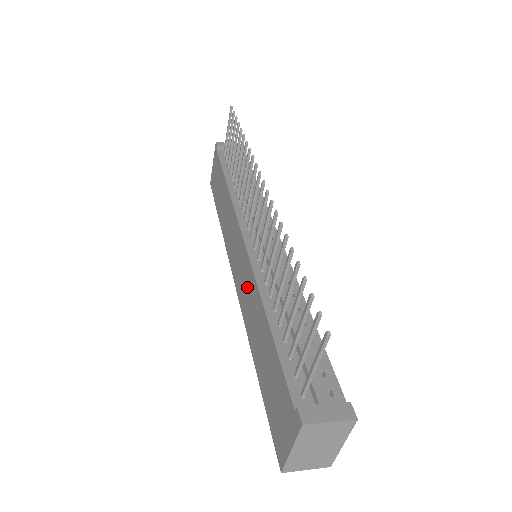
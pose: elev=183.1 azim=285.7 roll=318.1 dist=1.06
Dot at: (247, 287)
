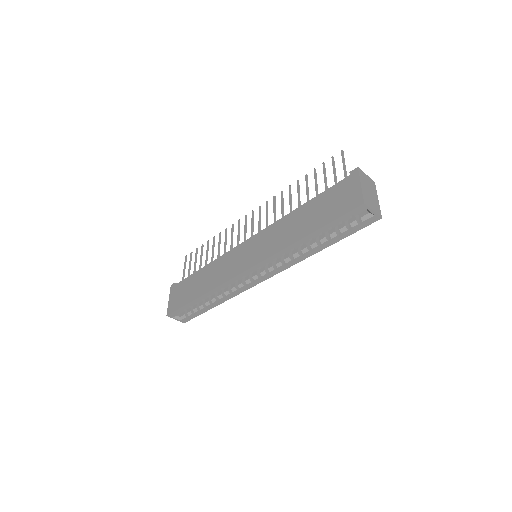
Dot at: (269, 238)
